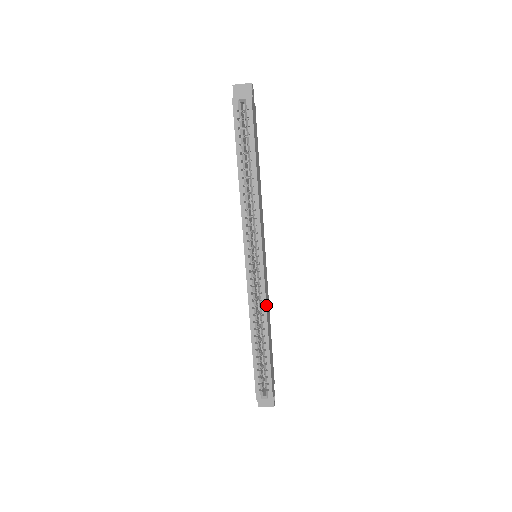
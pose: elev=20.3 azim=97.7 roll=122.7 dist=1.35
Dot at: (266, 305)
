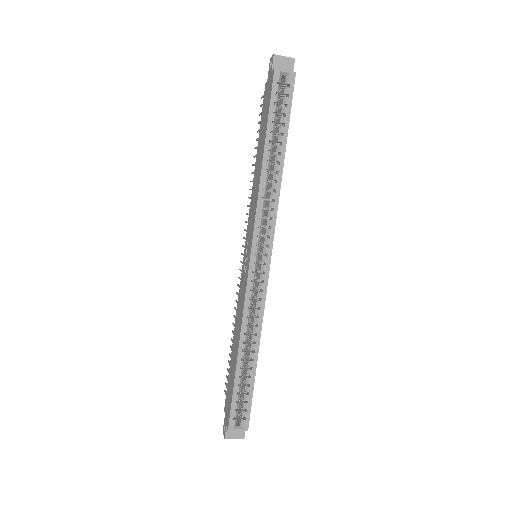
Dot at: (263, 314)
